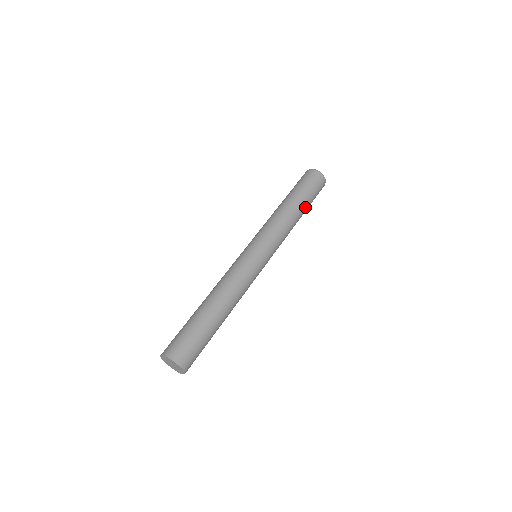
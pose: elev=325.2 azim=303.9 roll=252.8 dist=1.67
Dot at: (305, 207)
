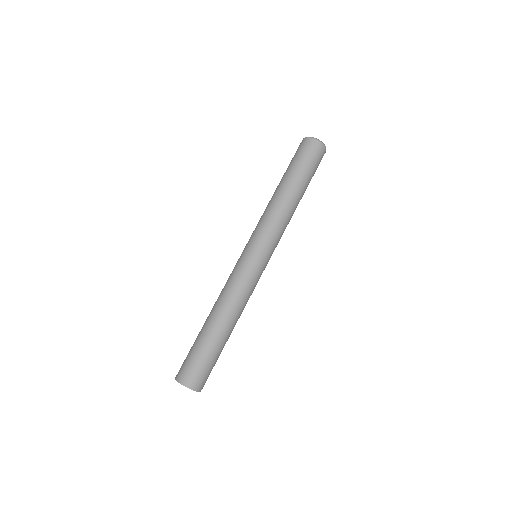
Dot at: (297, 182)
